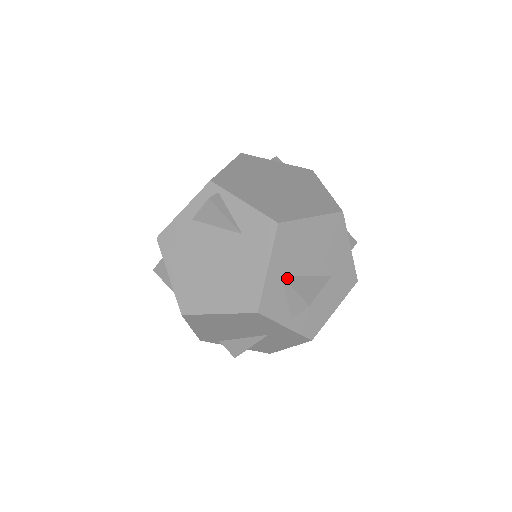
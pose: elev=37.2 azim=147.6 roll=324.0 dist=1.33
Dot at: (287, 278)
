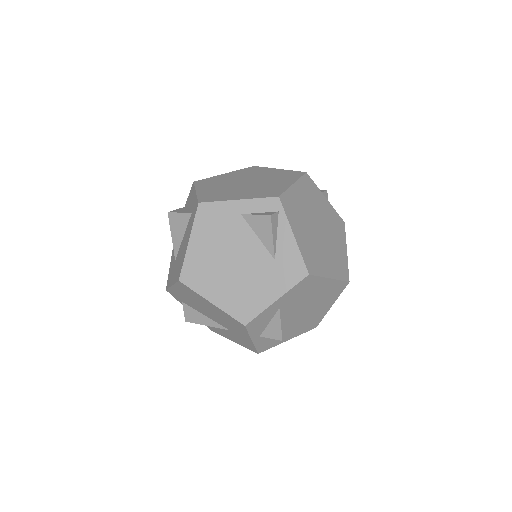
Dot at: (282, 311)
